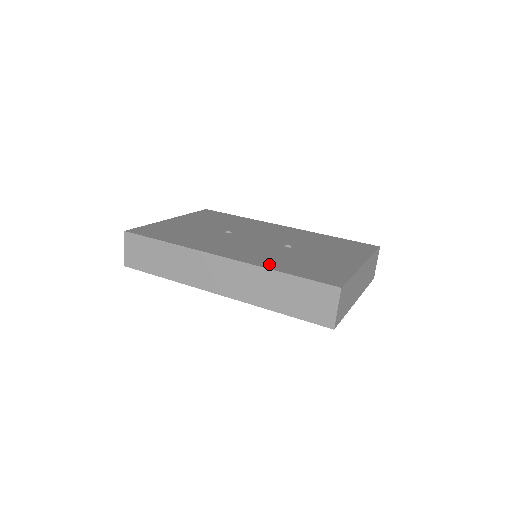
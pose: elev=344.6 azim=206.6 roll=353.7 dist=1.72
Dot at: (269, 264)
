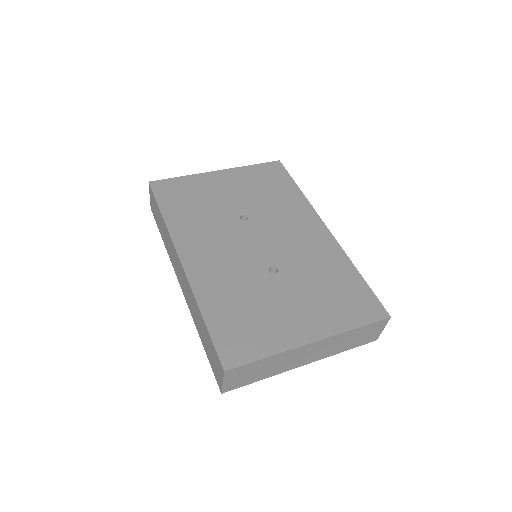
Dot at: (207, 295)
